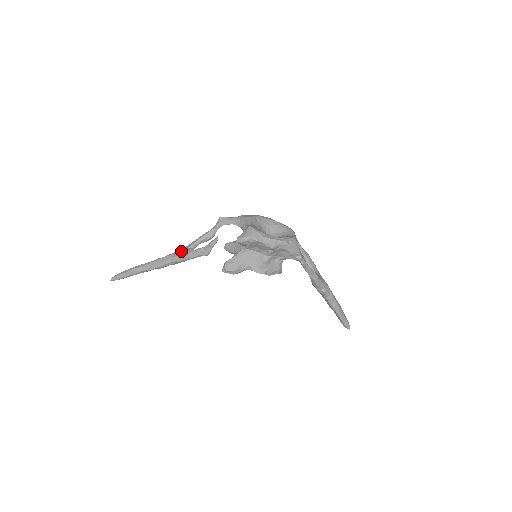
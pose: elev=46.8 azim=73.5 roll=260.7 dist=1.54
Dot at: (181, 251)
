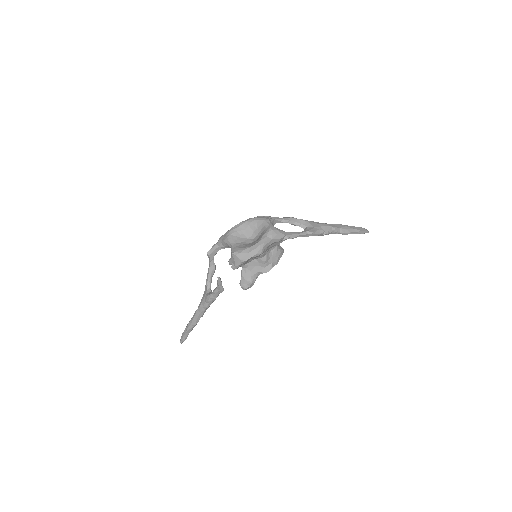
Dot at: (204, 298)
